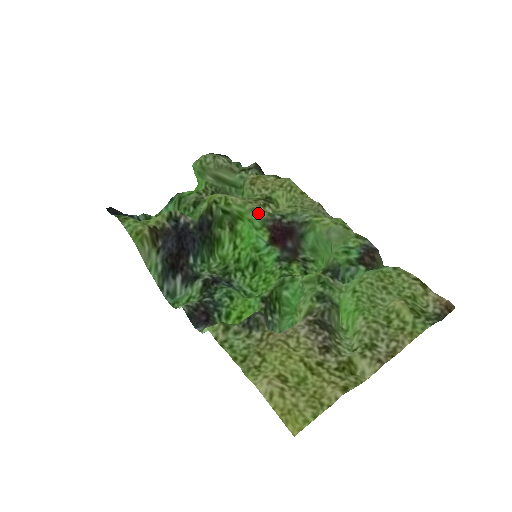
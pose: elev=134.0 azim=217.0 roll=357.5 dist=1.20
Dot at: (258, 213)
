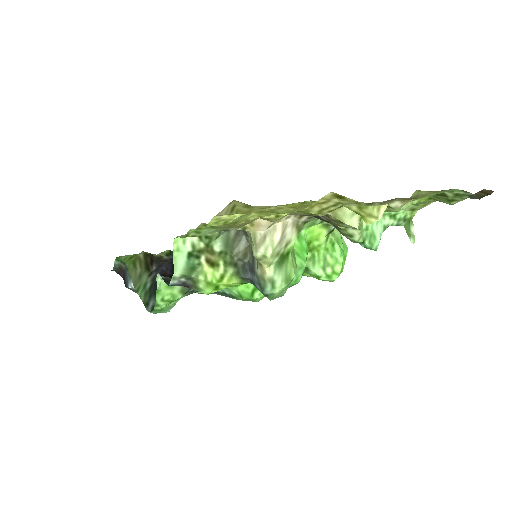
Dot at: occluded
